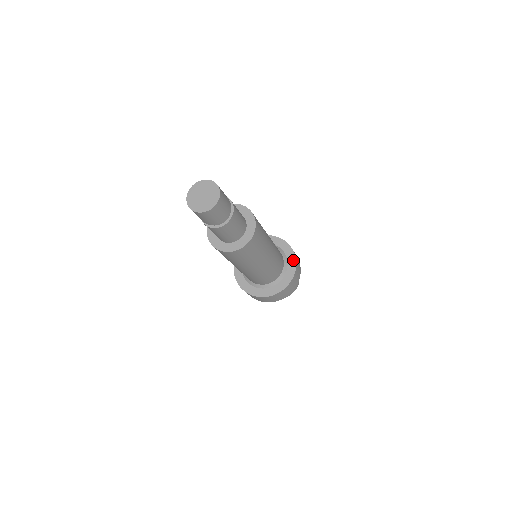
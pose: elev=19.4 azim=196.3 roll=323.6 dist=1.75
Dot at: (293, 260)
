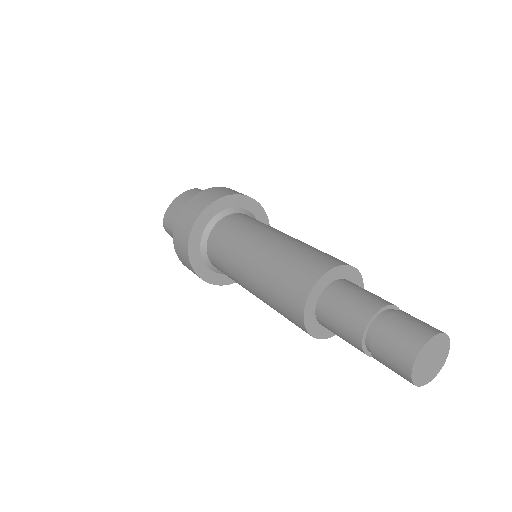
Dot at: occluded
